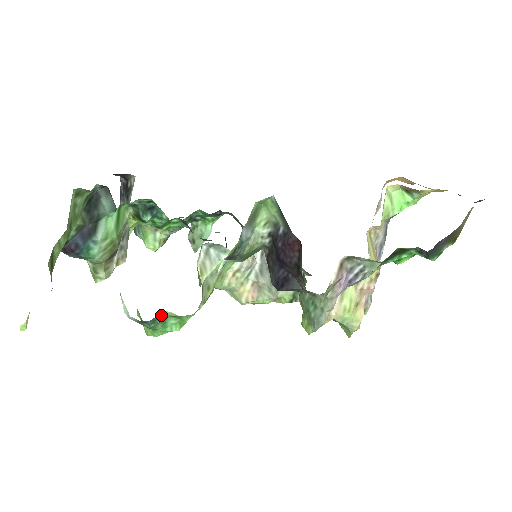
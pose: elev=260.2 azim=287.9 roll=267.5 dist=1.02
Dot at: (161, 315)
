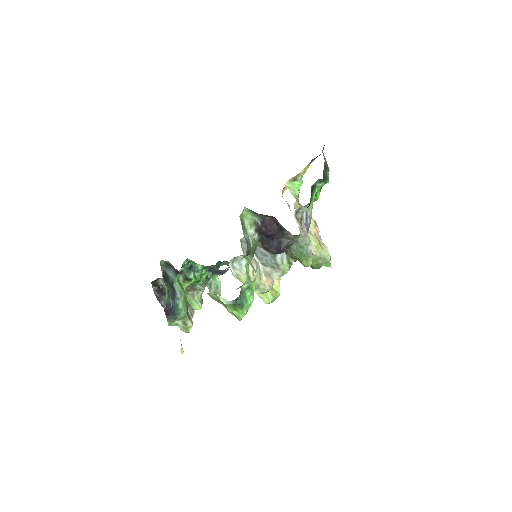
Dot at: (242, 290)
